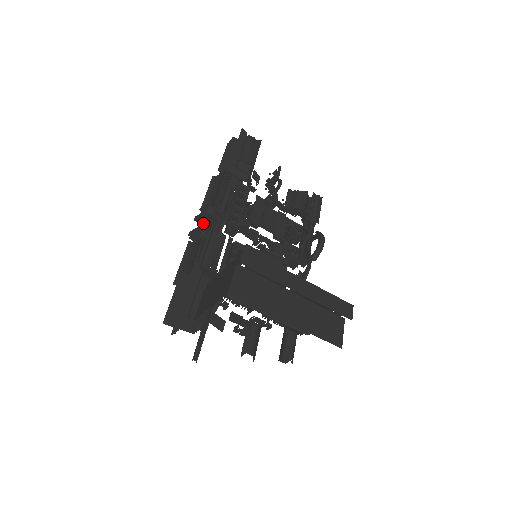
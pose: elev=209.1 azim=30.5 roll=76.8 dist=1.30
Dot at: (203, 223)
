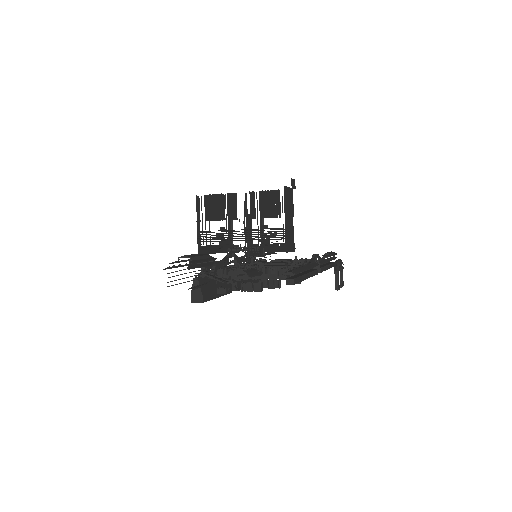
Dot at: occluded
